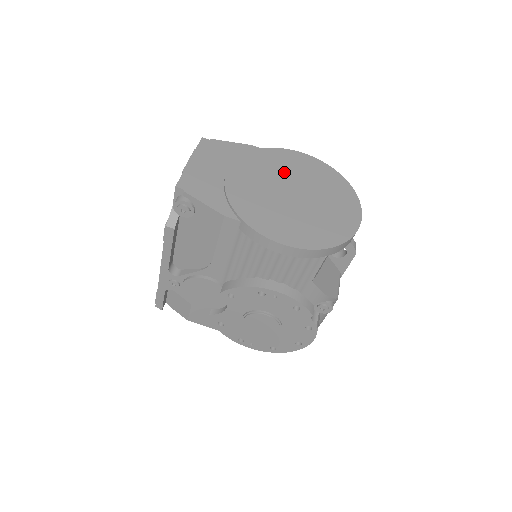
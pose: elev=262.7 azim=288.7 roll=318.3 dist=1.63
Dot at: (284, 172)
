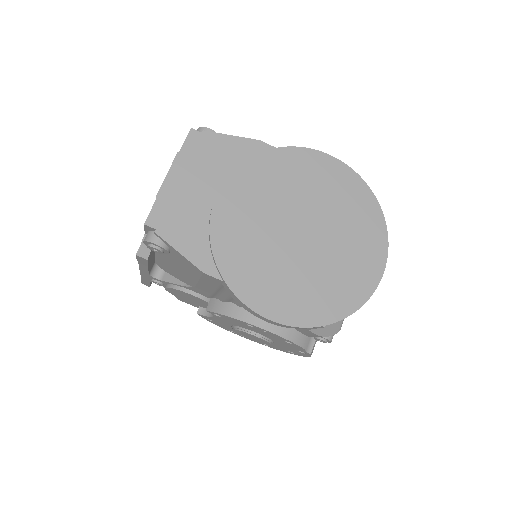
Dot at: (295, 193)
